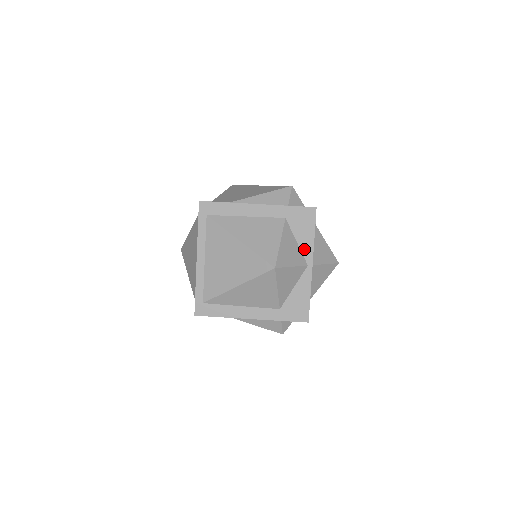
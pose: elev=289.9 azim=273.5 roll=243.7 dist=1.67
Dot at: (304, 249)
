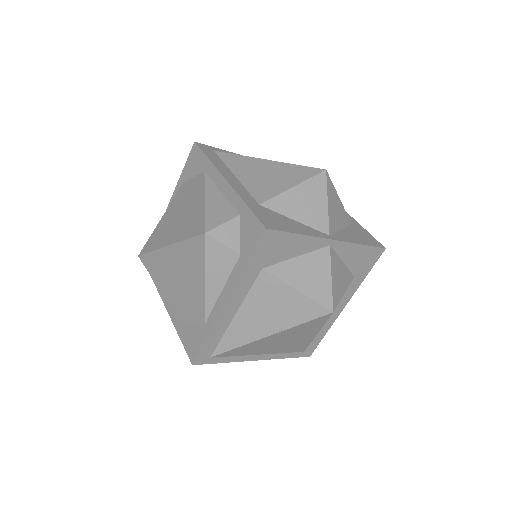
Dot at: (341, 234)
